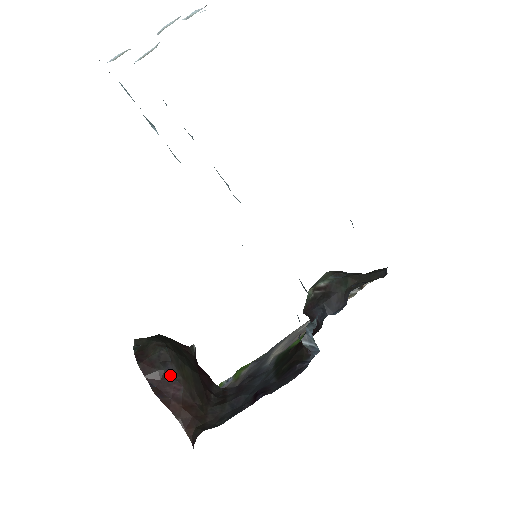
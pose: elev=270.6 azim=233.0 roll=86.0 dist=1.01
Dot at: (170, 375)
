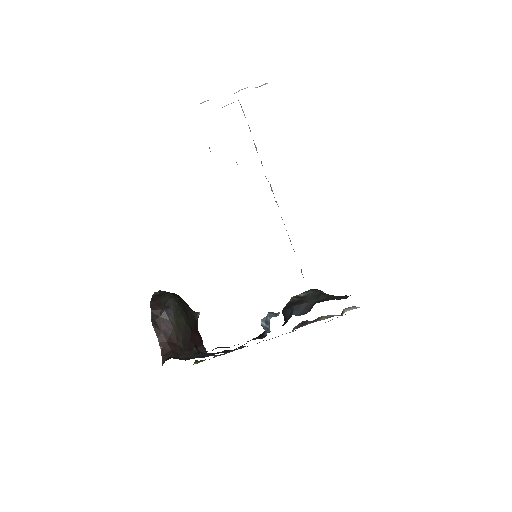
Dot at: (167, 316)
